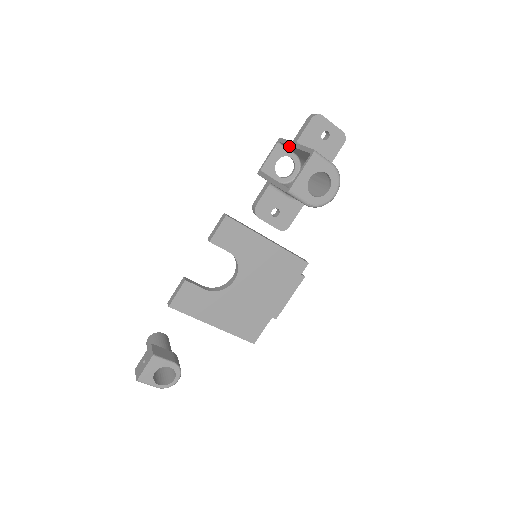
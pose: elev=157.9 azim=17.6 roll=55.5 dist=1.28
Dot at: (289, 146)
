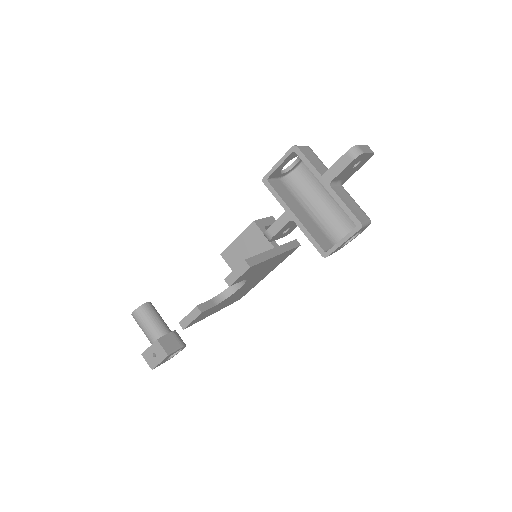
Dot at: (313, 172)
